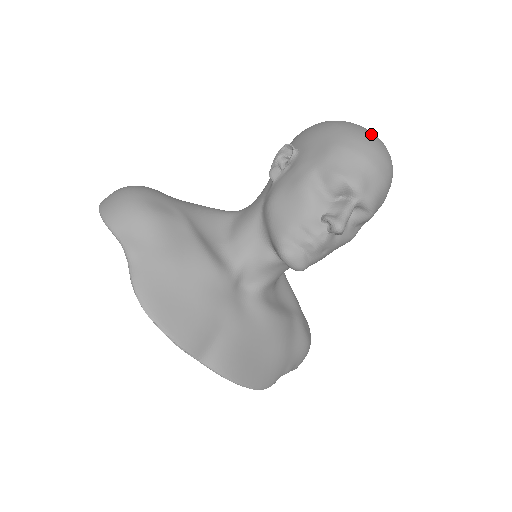
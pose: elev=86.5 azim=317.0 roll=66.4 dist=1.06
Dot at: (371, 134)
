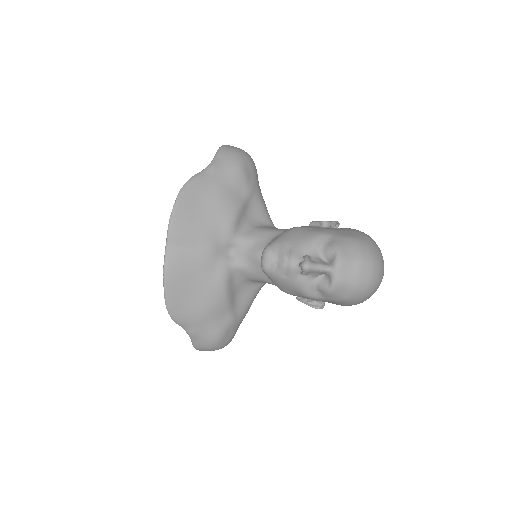
Dot at: (381, 260)
